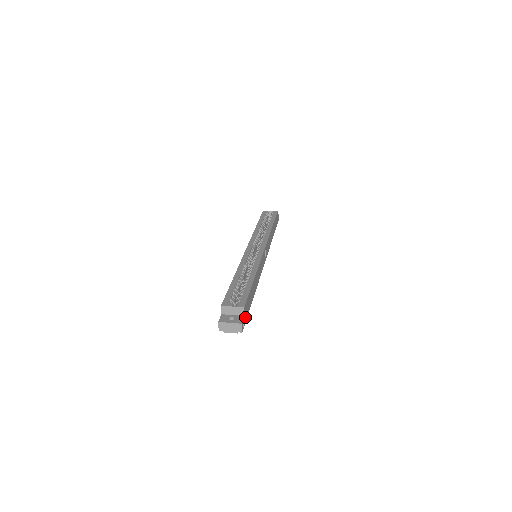
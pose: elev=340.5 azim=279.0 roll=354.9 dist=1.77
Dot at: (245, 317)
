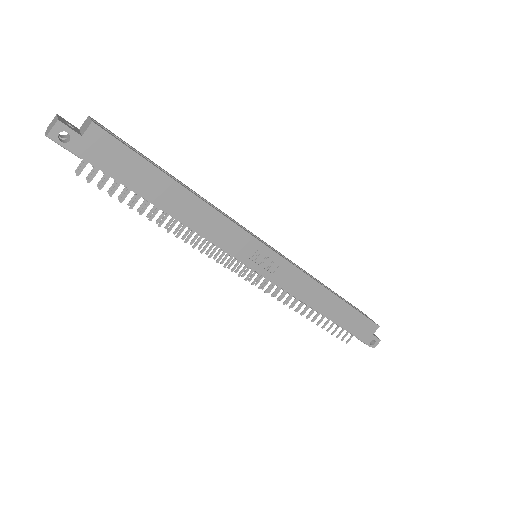
Dot at: (85, 147)
